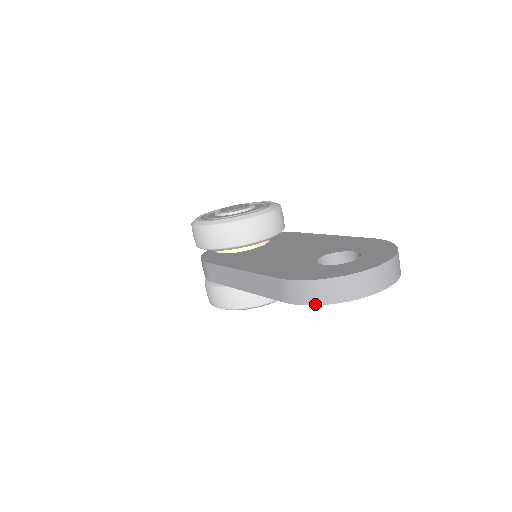
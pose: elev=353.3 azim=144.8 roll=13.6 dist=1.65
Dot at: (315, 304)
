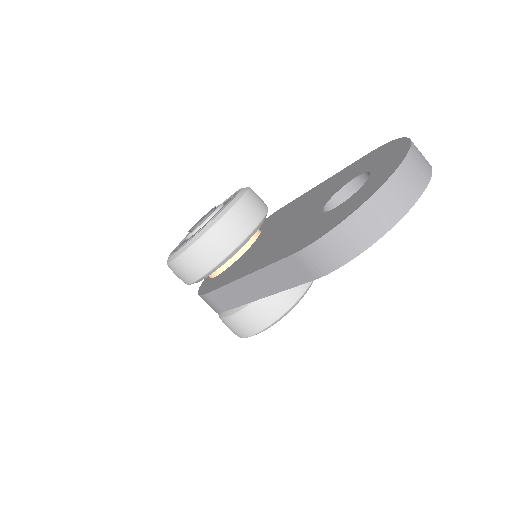
Dot at: (353, 257)
